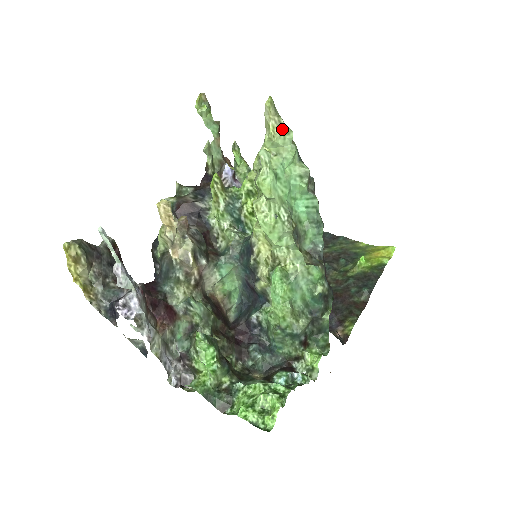
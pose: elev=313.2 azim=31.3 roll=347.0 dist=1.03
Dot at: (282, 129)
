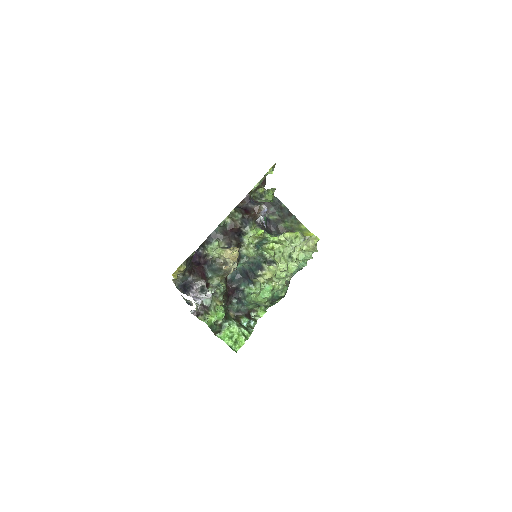
Dot at: (314, 250)
